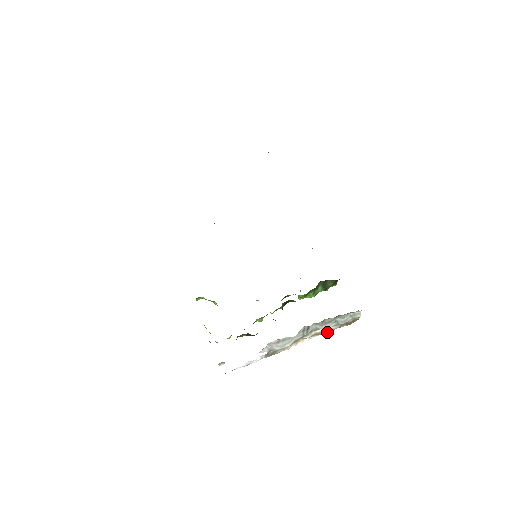
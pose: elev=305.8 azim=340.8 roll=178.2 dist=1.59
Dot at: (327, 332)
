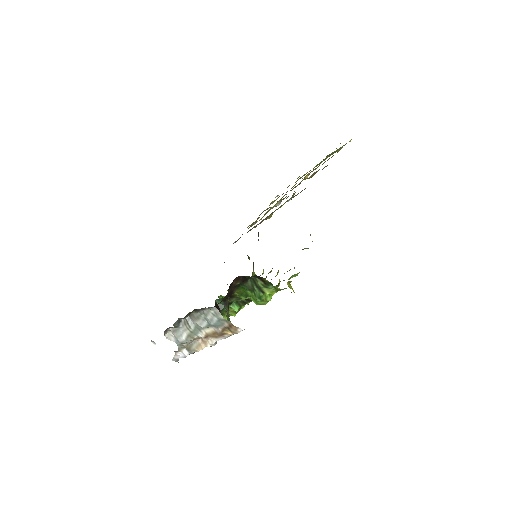
Dot at: (217, 336)
